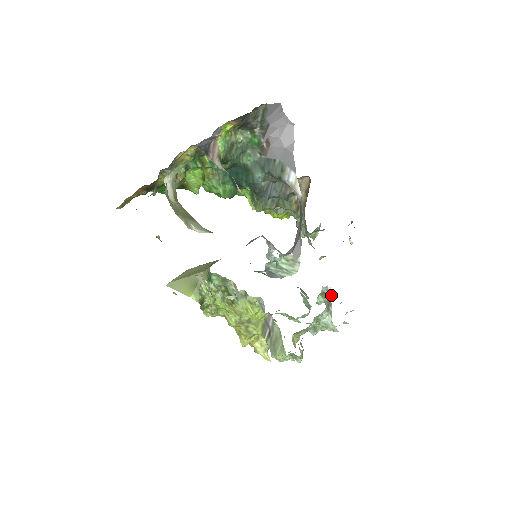
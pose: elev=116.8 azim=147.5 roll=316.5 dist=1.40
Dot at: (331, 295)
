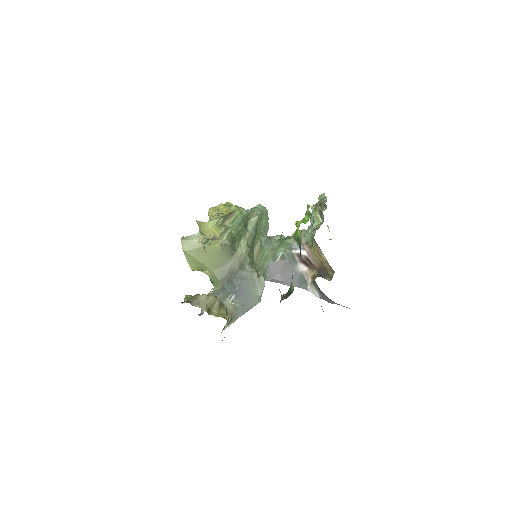
Dot at: occluded
